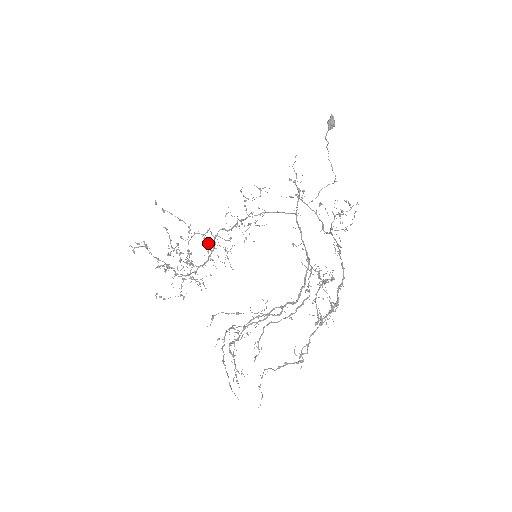
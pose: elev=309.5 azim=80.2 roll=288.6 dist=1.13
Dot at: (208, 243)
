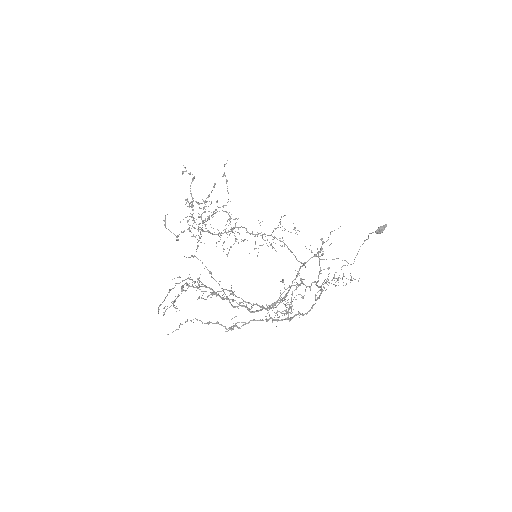
Dot at: occluded
